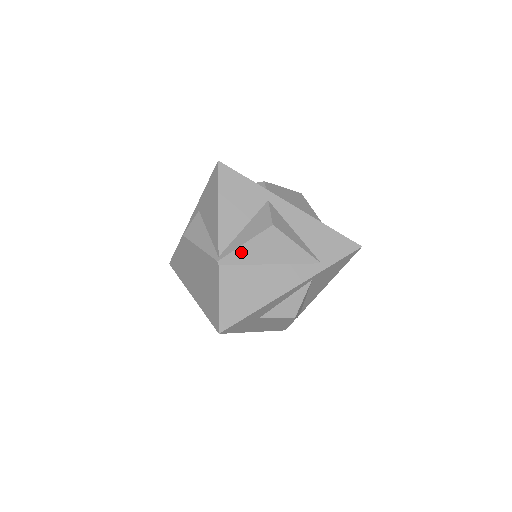
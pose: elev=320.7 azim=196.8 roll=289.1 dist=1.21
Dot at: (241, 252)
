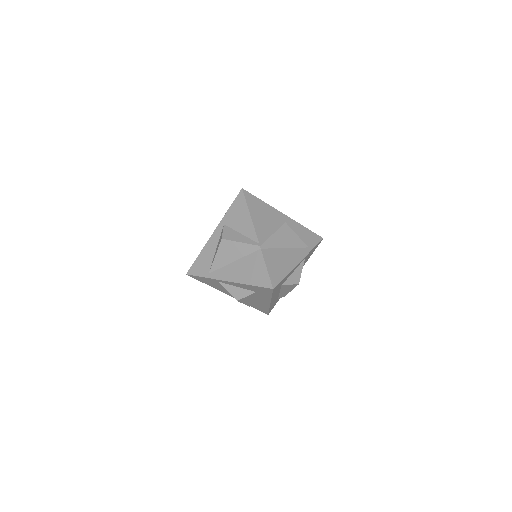
Dot at: (271, 240)
